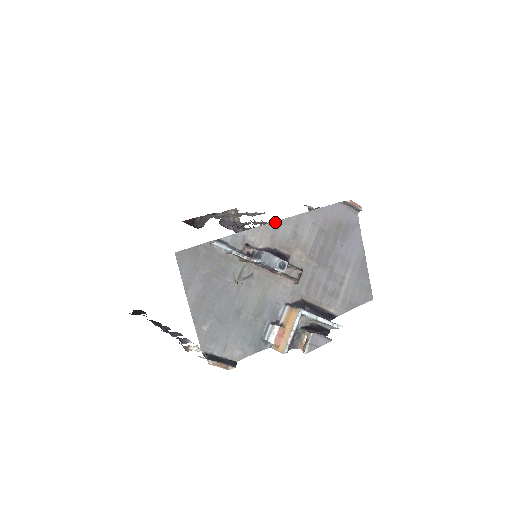
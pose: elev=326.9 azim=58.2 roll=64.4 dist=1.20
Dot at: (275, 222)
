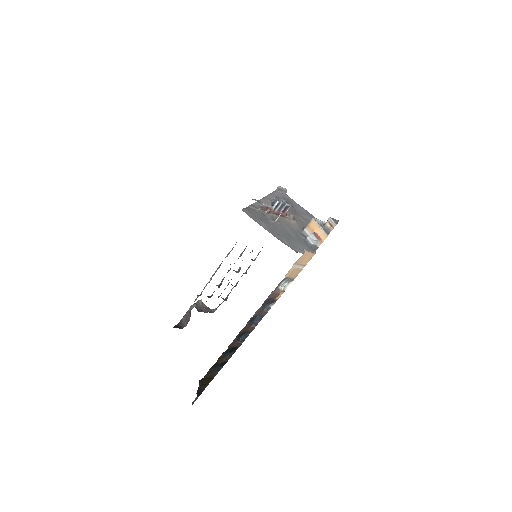
Dot at: (262, 199)
